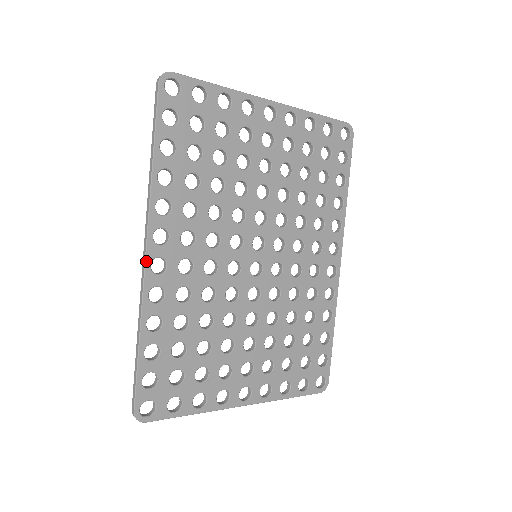
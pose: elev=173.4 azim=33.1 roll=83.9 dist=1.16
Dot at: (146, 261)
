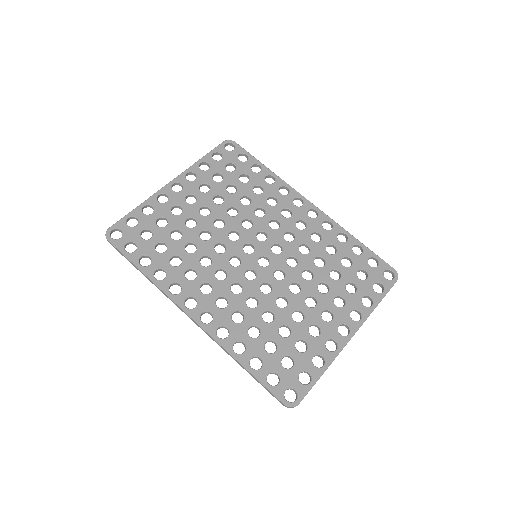
Dot at: (197, 322)
